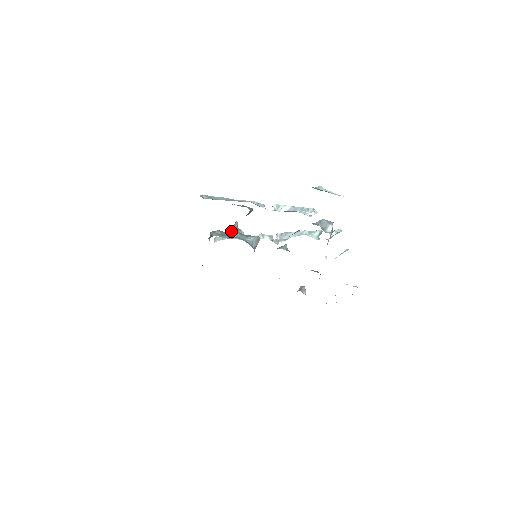
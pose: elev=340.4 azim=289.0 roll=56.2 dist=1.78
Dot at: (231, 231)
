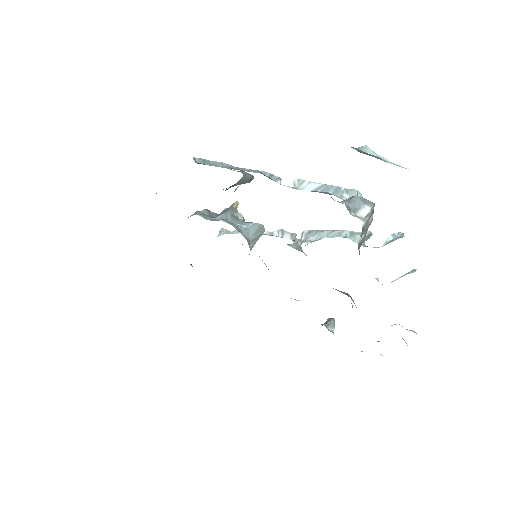
Dot at: (223, 212)
